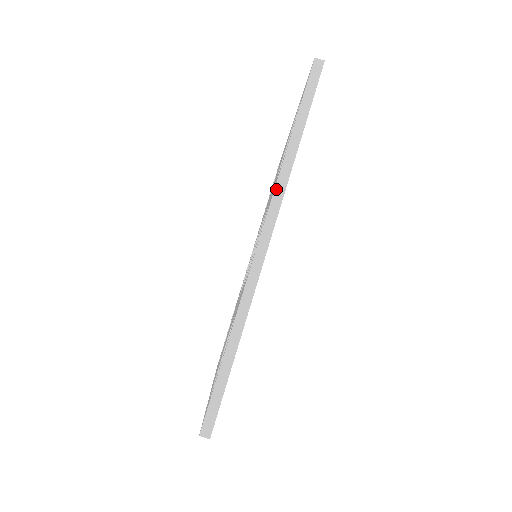
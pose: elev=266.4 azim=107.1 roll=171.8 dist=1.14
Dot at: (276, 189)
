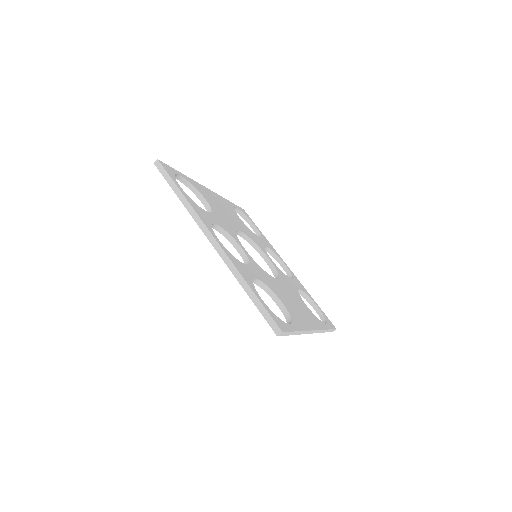
Dot at: (194, 219)
